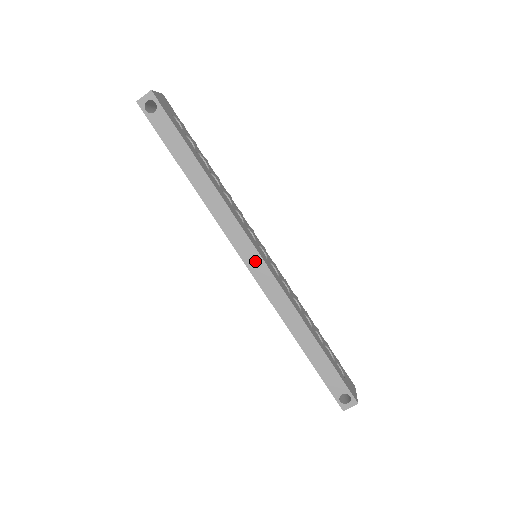
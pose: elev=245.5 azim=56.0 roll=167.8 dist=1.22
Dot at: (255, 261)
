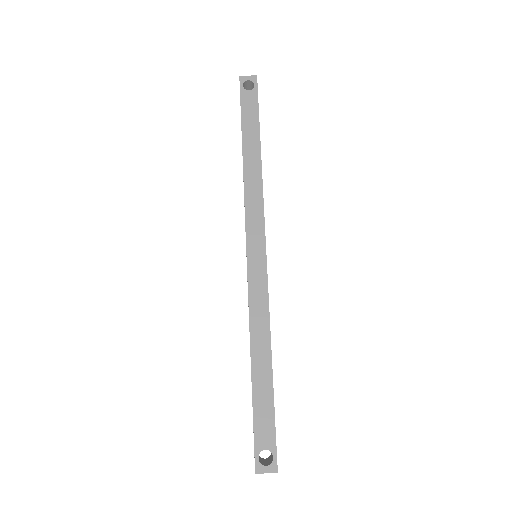
Dot at: (258, 251)
